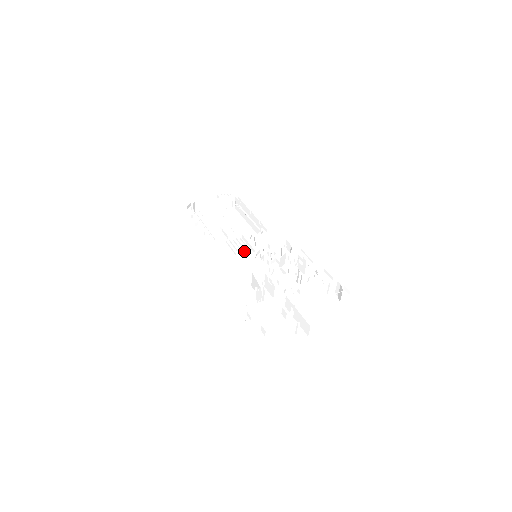
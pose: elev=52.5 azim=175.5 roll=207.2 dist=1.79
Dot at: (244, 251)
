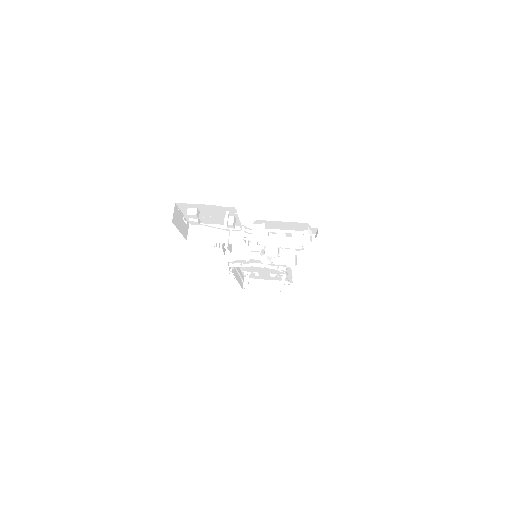
Dot at: occluded
